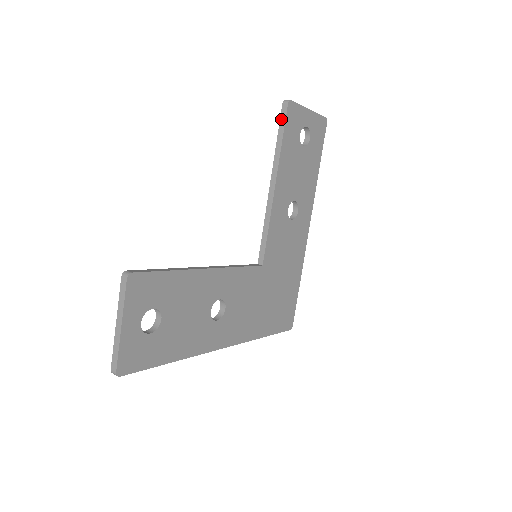
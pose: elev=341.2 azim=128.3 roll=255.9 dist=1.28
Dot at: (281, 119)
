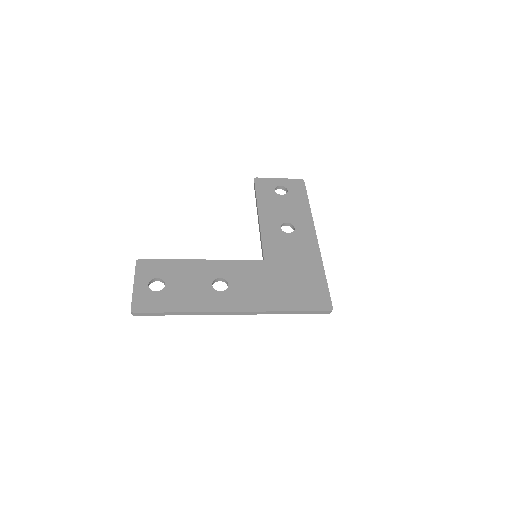
Dot at: (254, 188)
